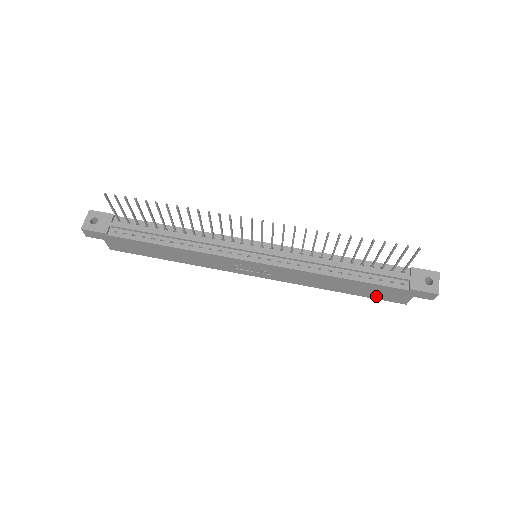
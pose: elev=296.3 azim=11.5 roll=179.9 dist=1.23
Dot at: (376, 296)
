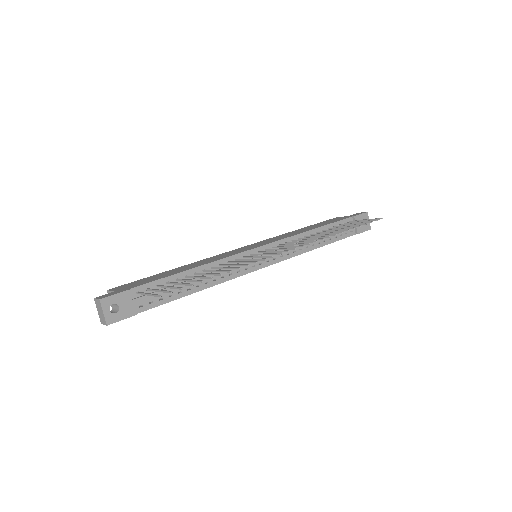
Dot at: occluded
